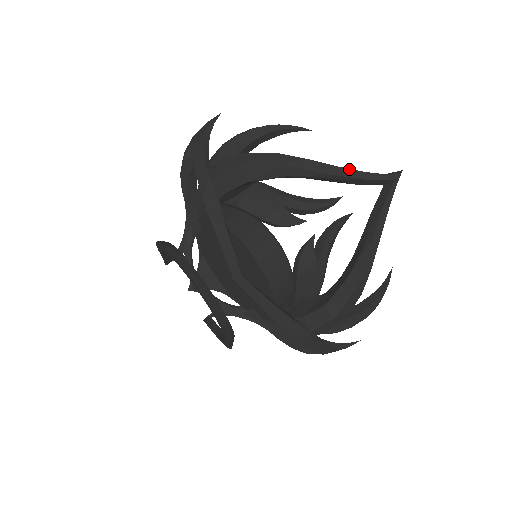
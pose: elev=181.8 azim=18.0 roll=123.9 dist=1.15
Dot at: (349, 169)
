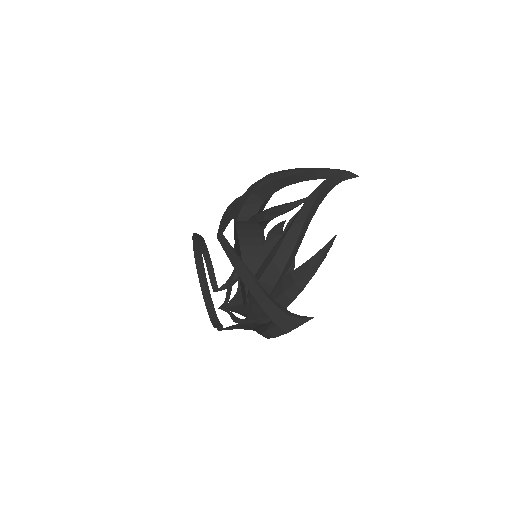
Dot at: (307, 168)
